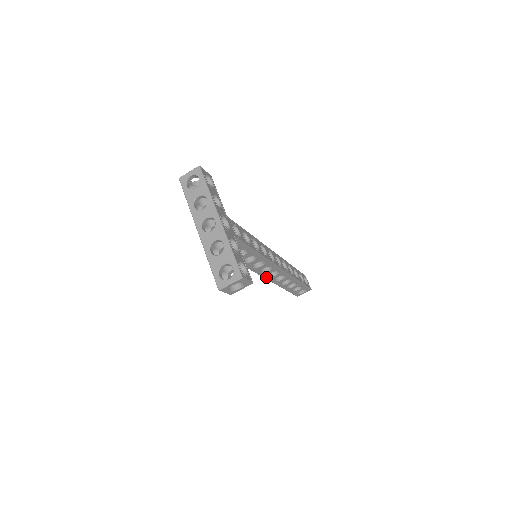
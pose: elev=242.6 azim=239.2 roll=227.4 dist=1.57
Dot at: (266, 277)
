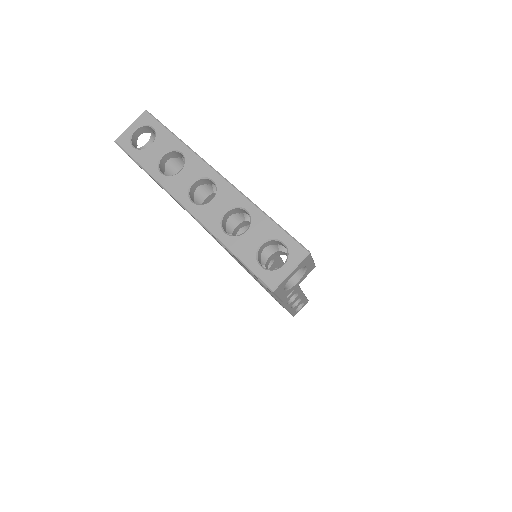
Dot at: occluded
